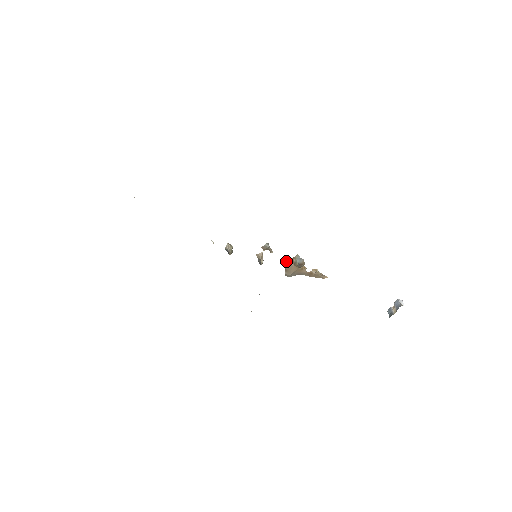
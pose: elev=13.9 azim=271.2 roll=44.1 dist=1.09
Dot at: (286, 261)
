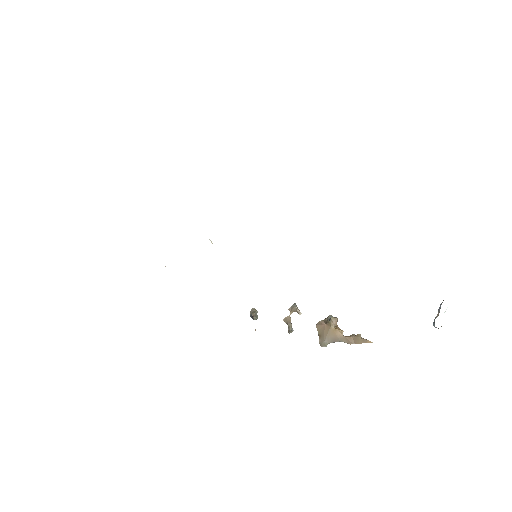
Dot at: (318, 324)
